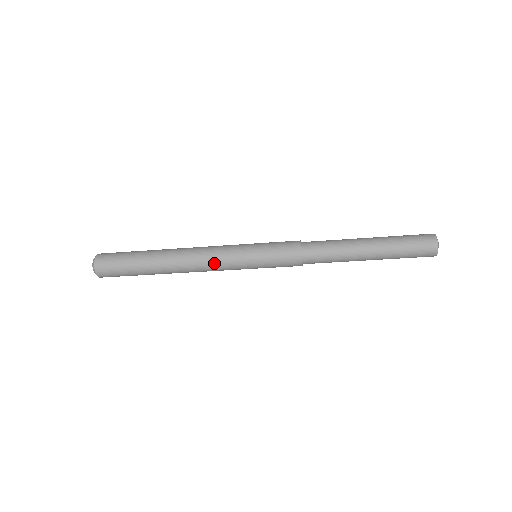
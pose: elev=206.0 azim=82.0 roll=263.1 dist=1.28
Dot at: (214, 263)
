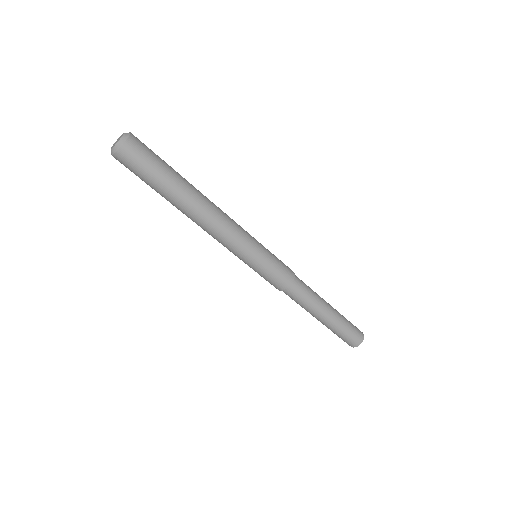
Dot at: (236, 224)
